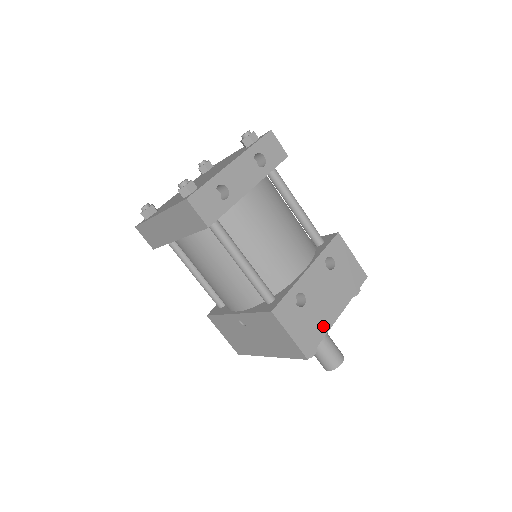
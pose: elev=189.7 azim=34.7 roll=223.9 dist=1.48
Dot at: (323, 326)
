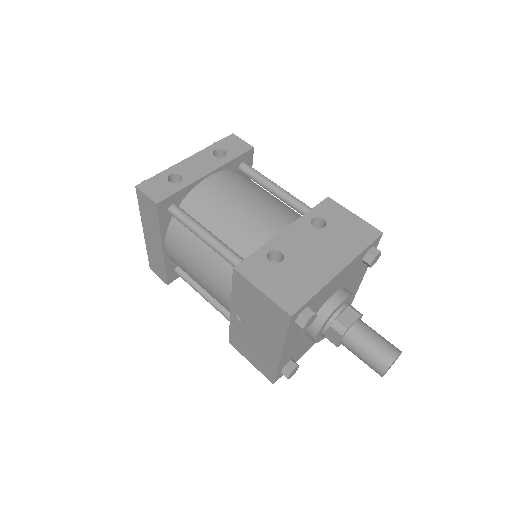
Dot at: (314, 282)
